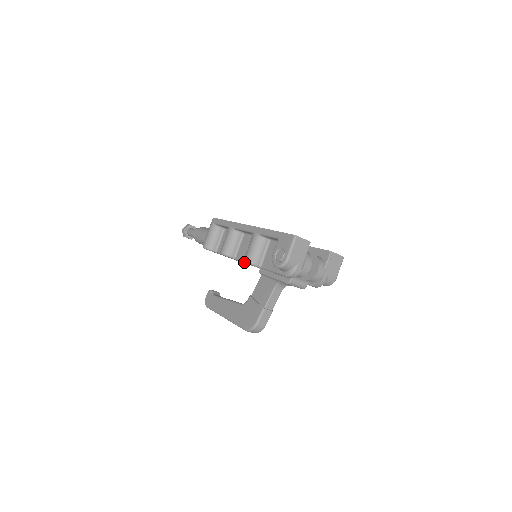
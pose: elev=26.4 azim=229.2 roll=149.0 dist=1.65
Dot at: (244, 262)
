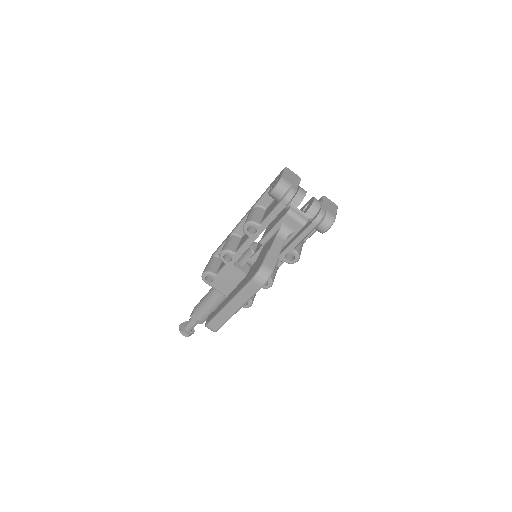
Dot at: (244, 244)
